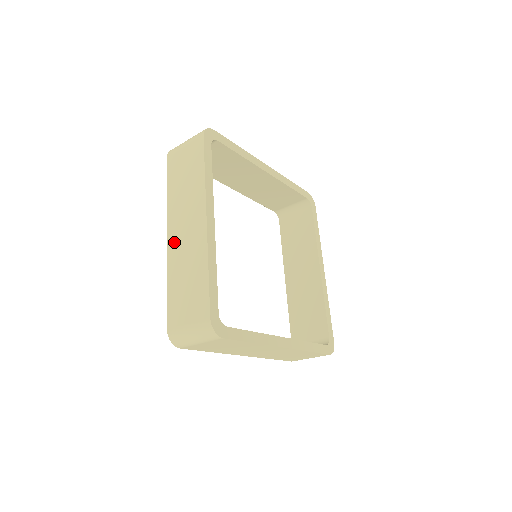
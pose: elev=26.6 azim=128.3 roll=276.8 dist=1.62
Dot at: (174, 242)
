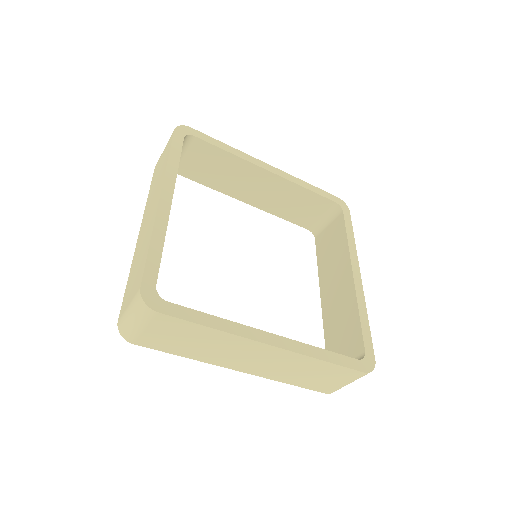
Dot at: (141, 234)
